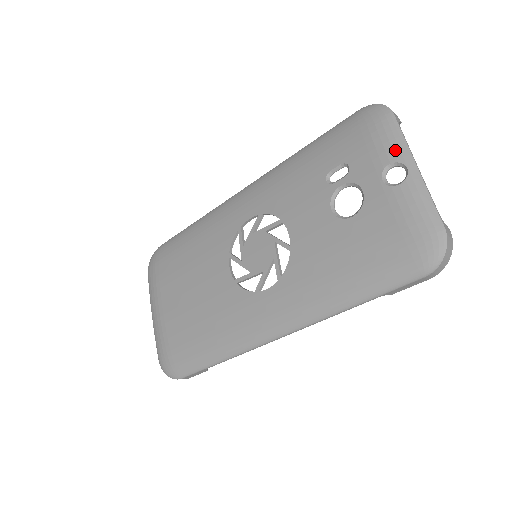
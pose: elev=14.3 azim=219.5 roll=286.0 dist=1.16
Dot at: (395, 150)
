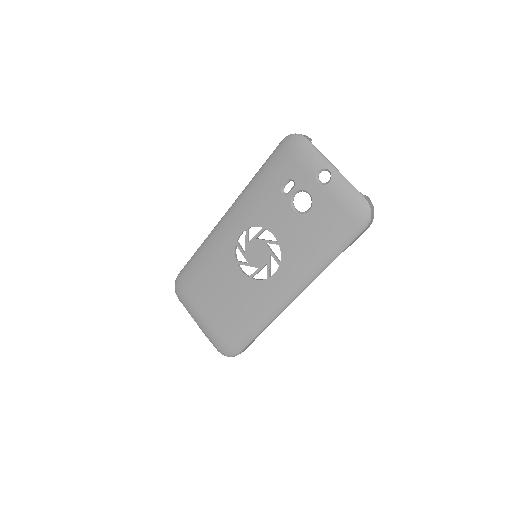
Dot at: (318, 162)
